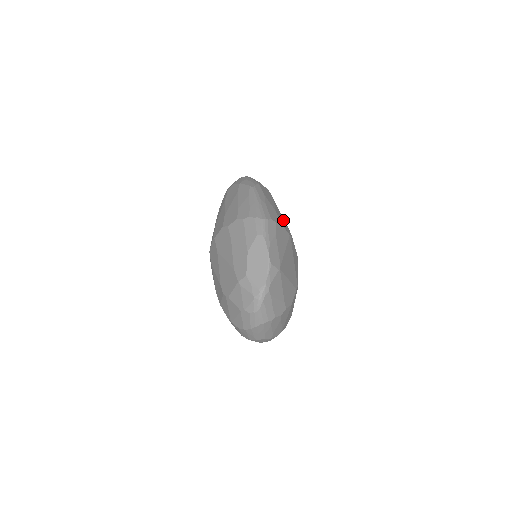
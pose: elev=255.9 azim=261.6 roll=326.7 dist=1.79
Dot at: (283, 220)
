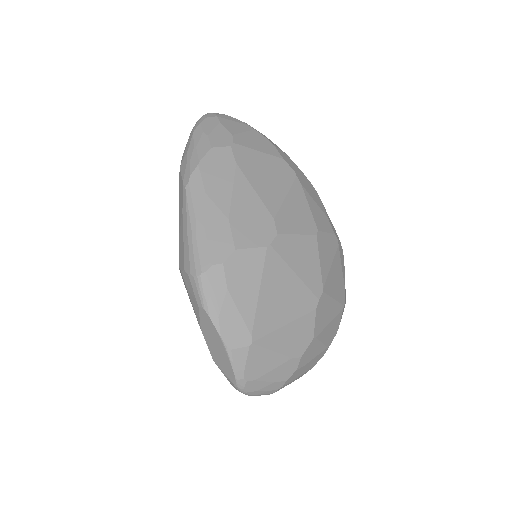
Dot at: (256, 211)
